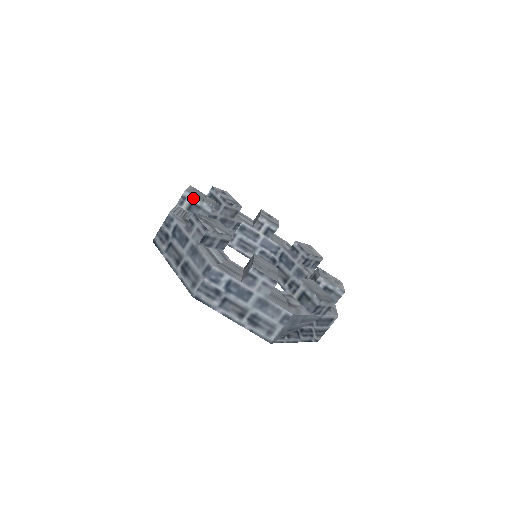
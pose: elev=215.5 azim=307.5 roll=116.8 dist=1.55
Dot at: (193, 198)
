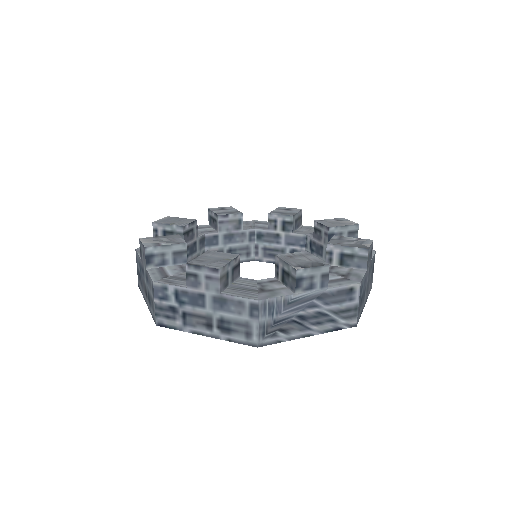
Dot at: (162, 226)
